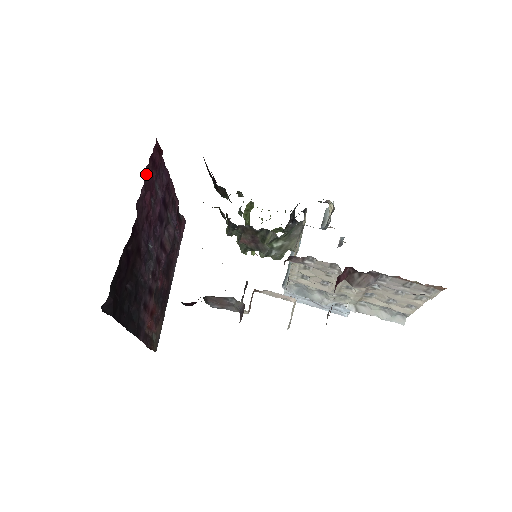
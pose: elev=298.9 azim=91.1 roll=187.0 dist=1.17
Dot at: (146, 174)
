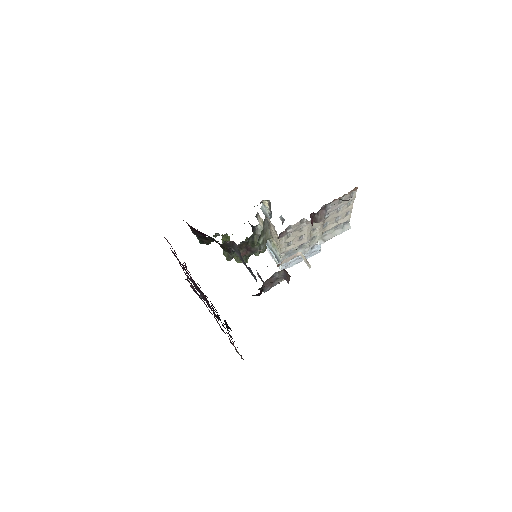
Dot at: occluded
